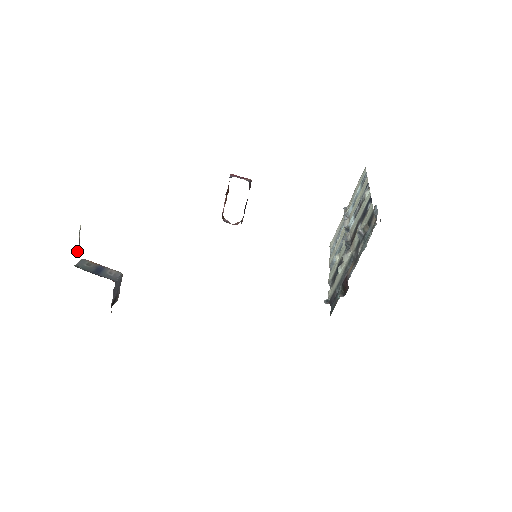
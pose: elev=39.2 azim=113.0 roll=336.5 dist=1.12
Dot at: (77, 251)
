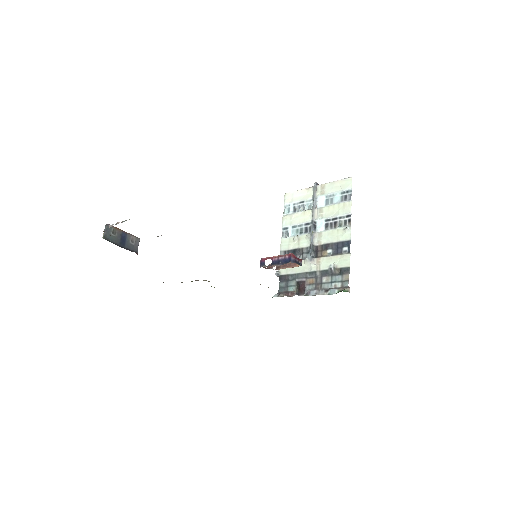
Dot at: occluded
